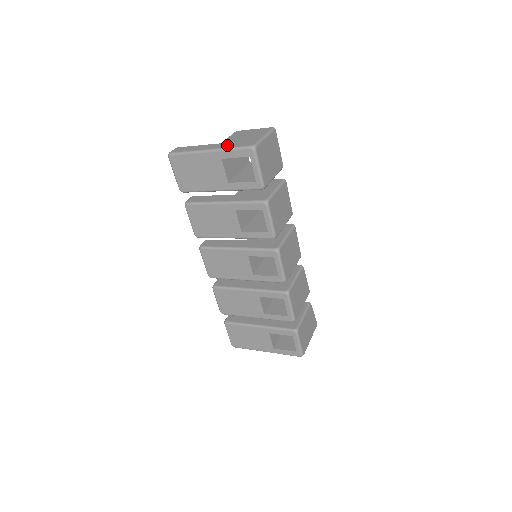
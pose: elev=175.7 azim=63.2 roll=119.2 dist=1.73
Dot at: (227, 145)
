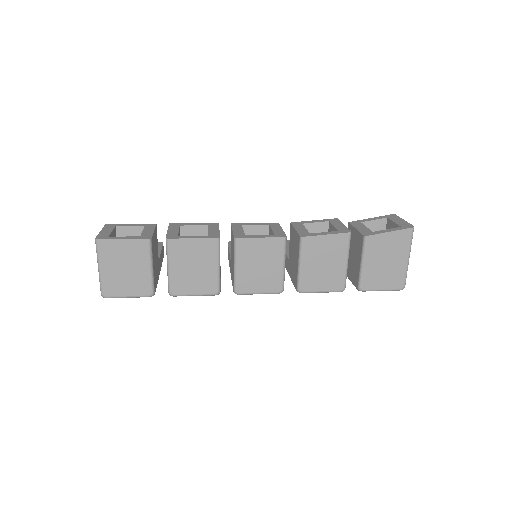
Dot at: occluded
